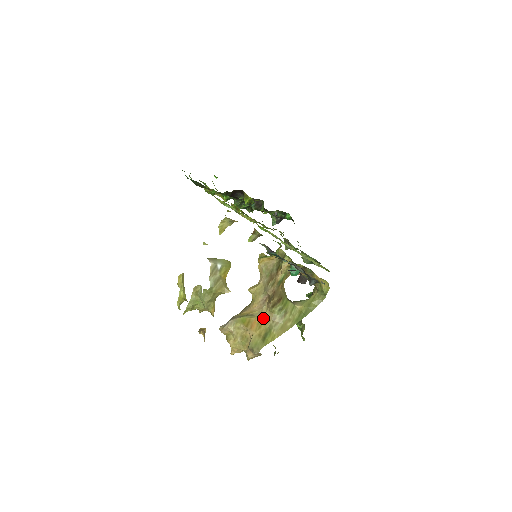
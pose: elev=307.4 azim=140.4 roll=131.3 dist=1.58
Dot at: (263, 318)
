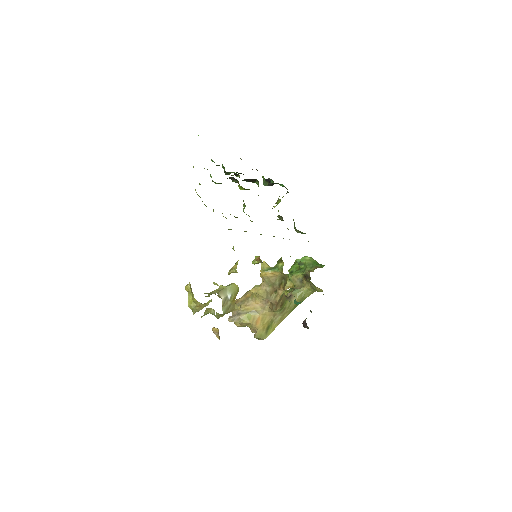
Dot at: (266, 315)
